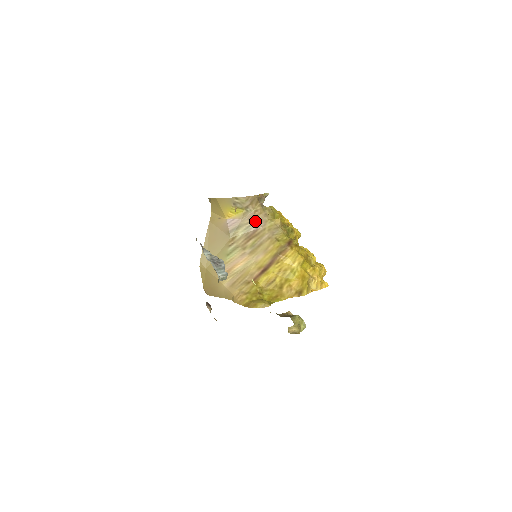
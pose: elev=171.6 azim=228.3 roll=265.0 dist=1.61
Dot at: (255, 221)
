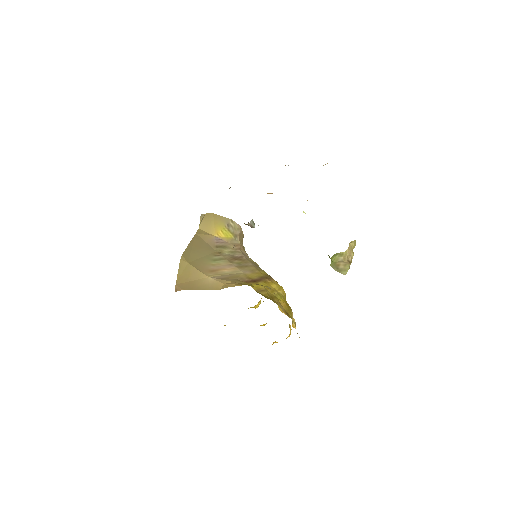
Dot at: (240, 251)
